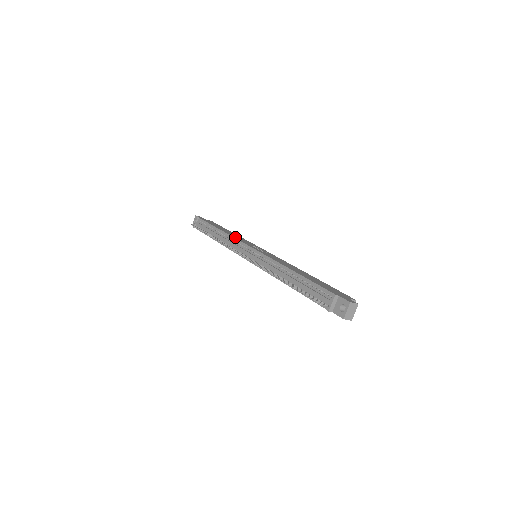
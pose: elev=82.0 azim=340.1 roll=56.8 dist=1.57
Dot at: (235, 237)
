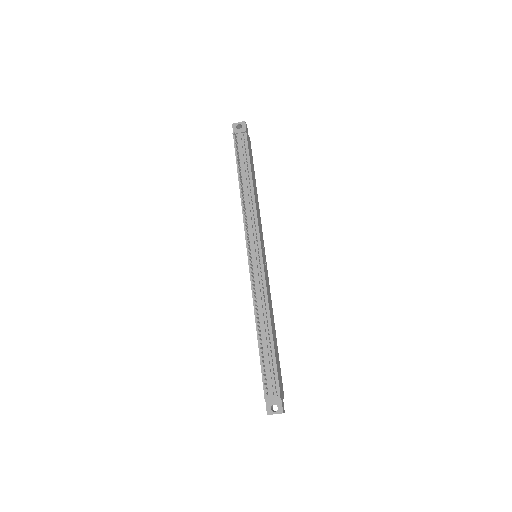
Dot at: occluded
